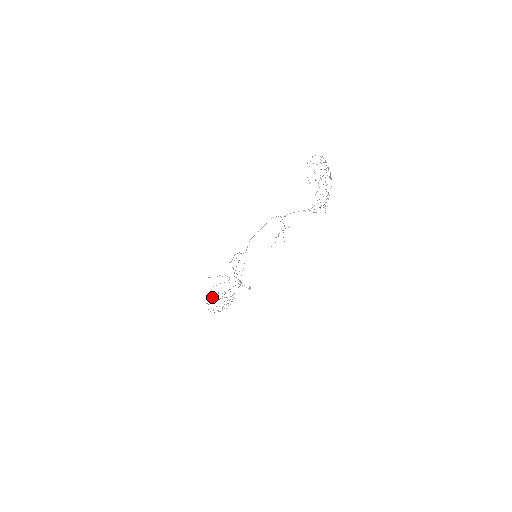
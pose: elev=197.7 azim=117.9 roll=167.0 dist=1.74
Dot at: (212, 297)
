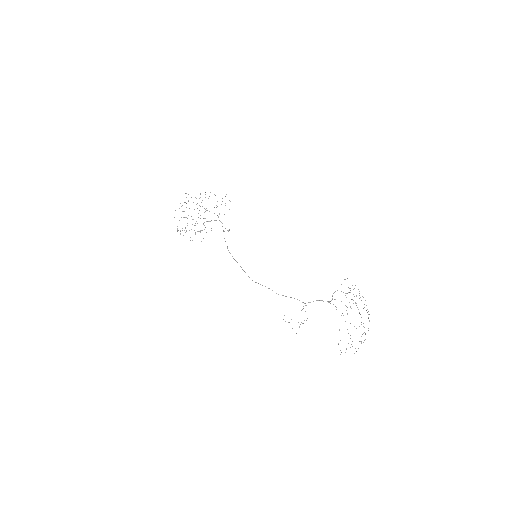
Dot at: (184, 211)
